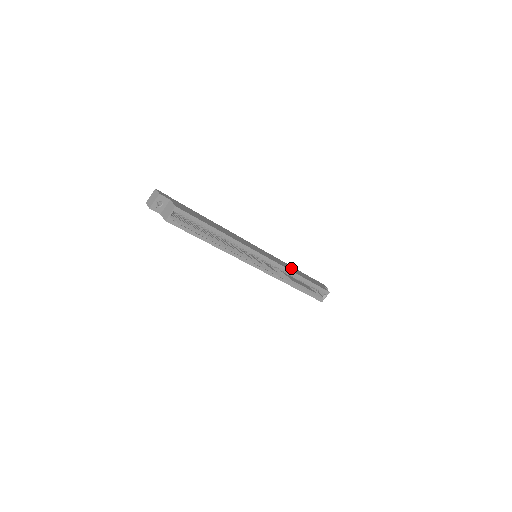
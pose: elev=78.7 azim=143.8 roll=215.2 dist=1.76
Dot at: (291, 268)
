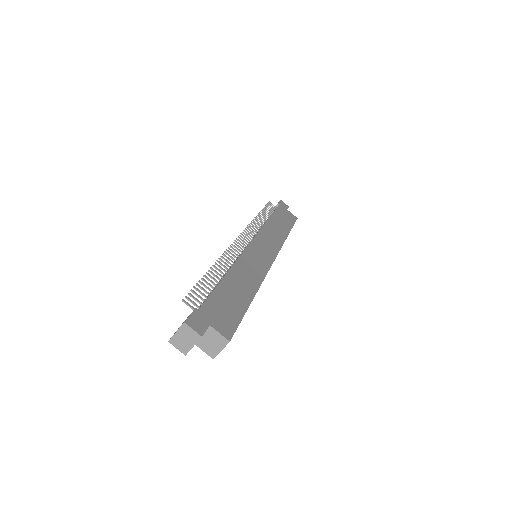
Dot at: (276, 230)
